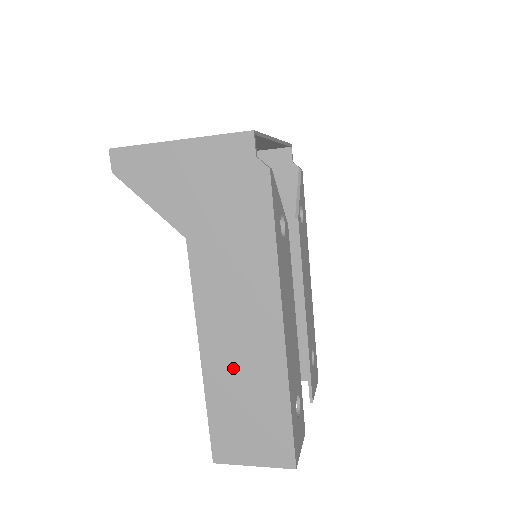
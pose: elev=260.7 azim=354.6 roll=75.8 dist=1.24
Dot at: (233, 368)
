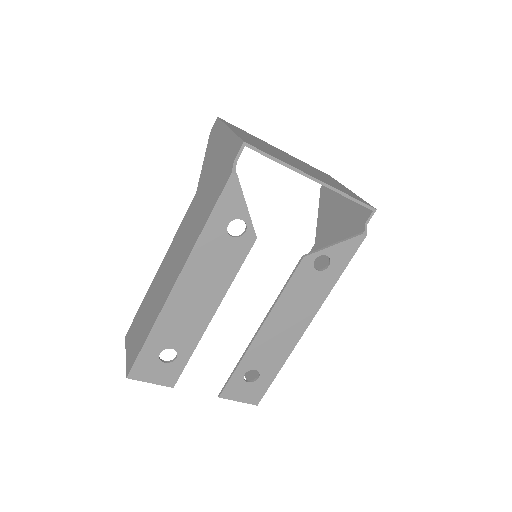
Dot at: (157, 289)
